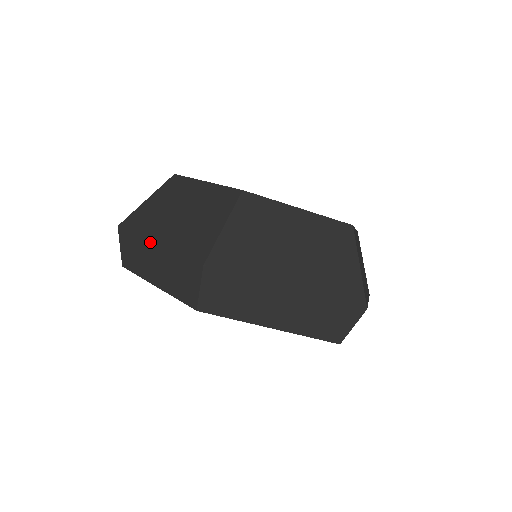
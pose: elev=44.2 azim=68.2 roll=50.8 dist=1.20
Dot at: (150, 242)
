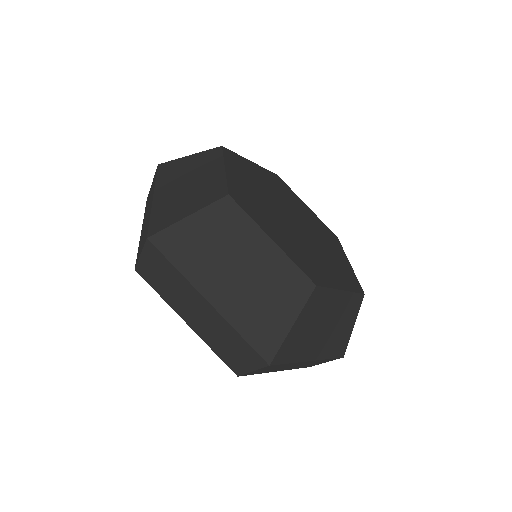
Dot at: (201, 295)
